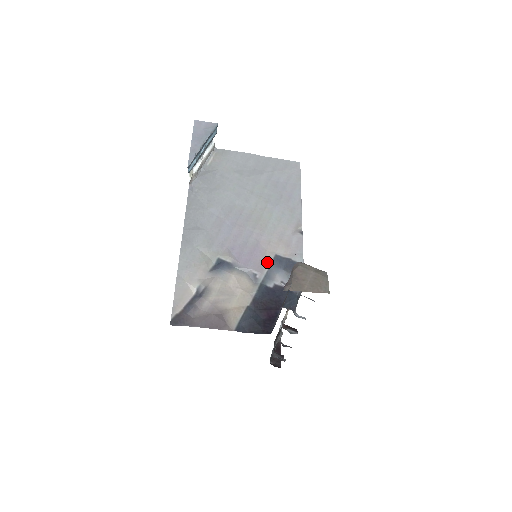
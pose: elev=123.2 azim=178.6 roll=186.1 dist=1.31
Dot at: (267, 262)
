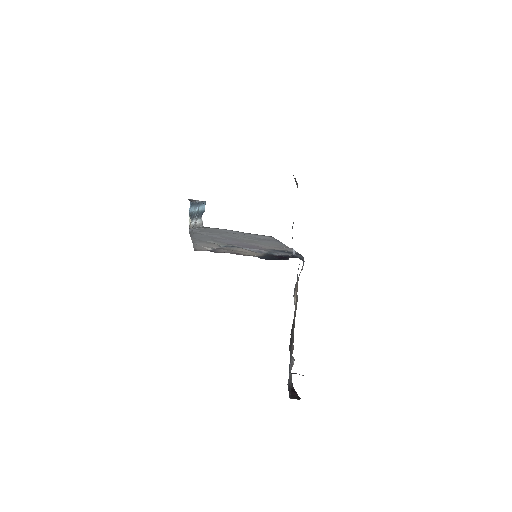
Dot at: (268, 249)
